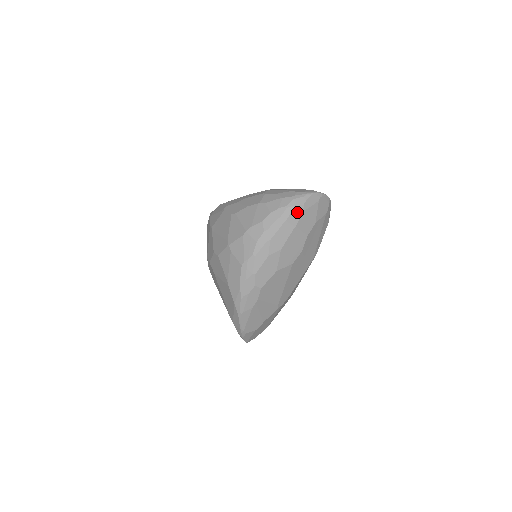
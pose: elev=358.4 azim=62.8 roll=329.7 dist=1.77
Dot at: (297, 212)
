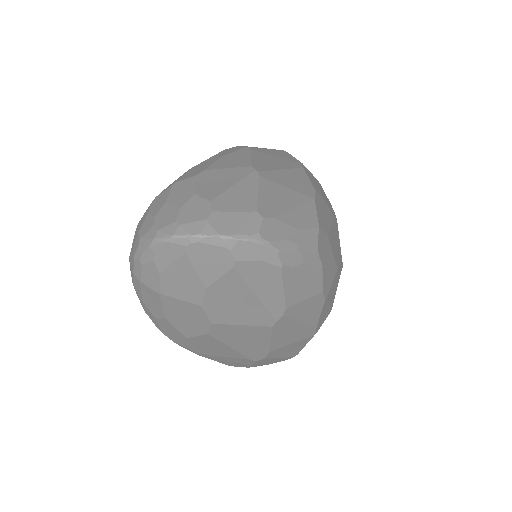
Dot at: (150, 271)
